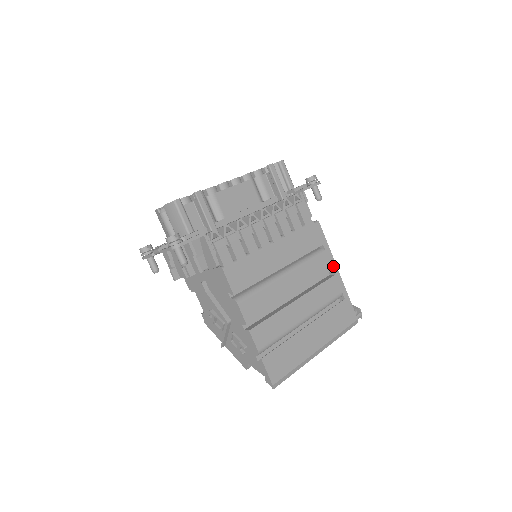
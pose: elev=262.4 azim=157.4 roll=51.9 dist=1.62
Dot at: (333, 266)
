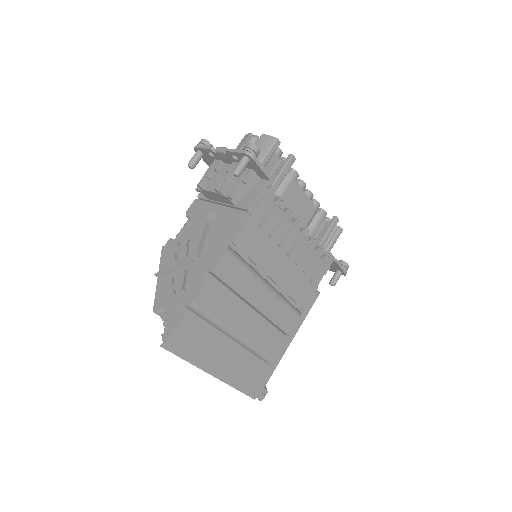
Dot at: (292, 334)
